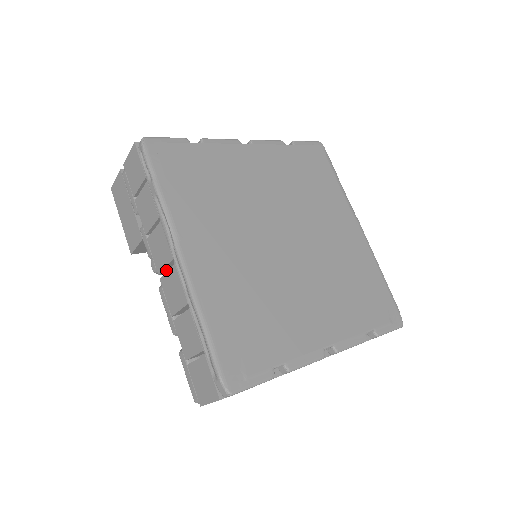
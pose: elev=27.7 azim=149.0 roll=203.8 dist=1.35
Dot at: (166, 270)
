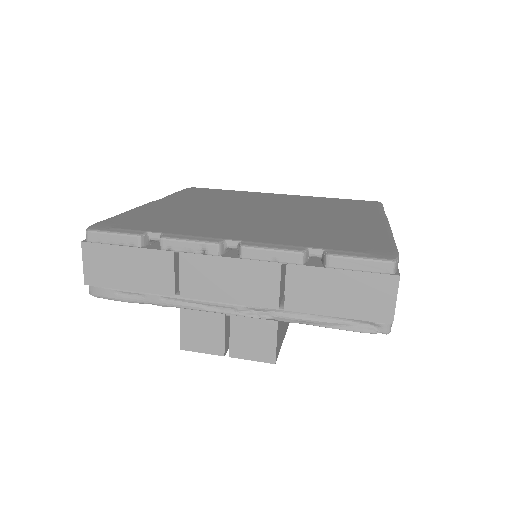
Dot at: occluded
